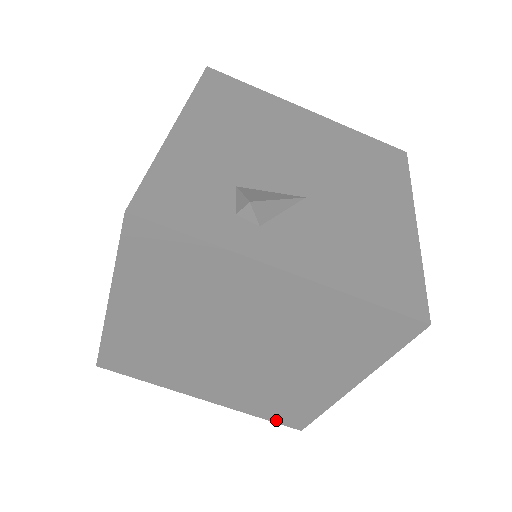
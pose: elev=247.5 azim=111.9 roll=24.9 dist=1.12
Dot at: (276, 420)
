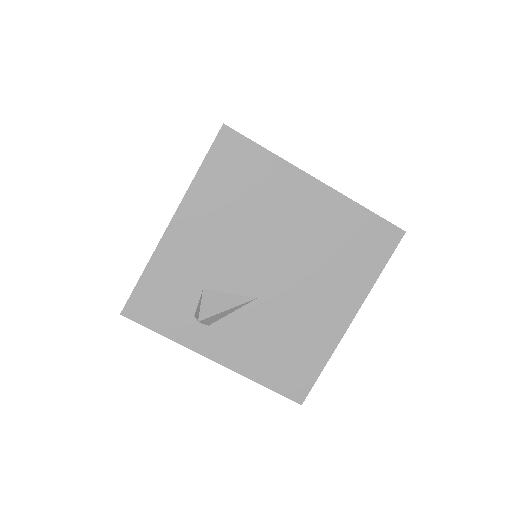
Dot at: occluded
